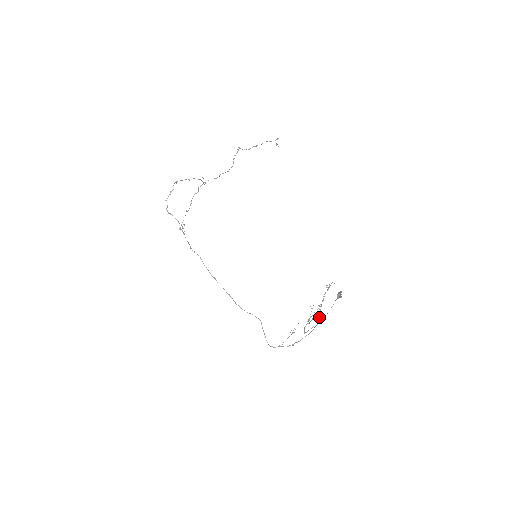
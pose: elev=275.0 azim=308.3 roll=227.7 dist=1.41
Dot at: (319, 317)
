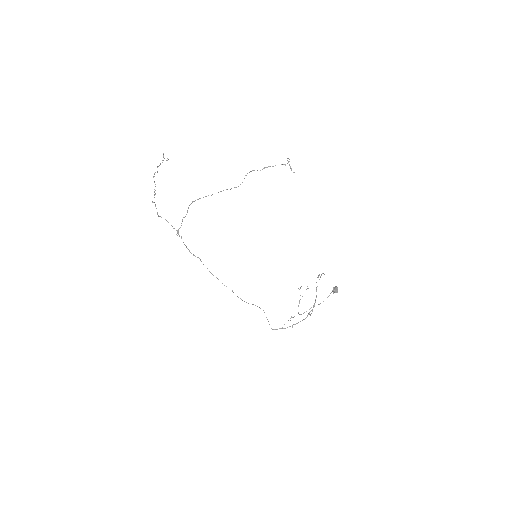
Dot at: (314, 304)
